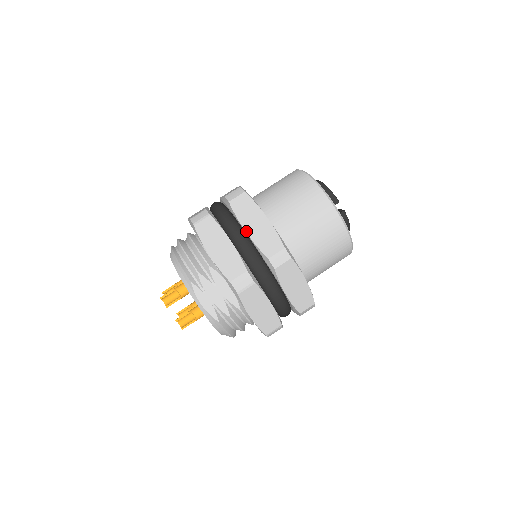
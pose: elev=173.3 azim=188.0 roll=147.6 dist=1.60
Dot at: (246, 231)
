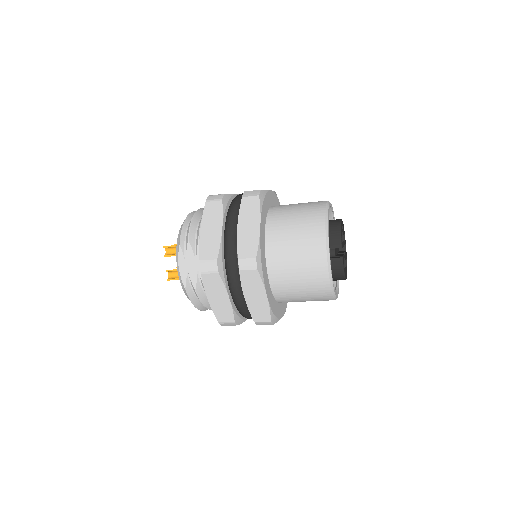
Dot at: (238, 228)
